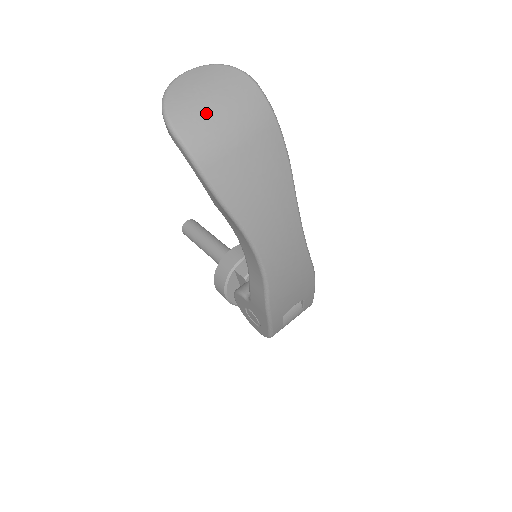
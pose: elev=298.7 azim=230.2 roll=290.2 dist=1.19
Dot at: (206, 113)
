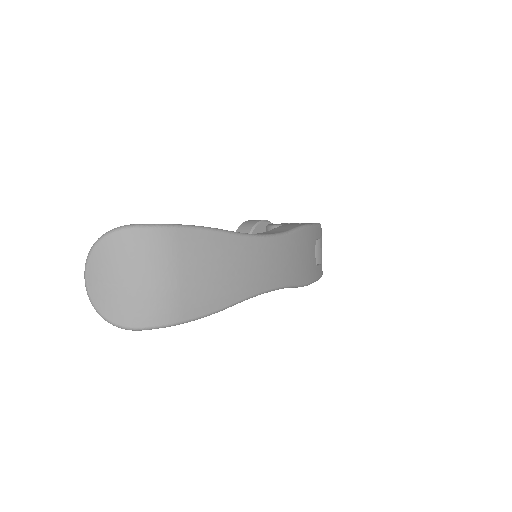
Dot at: (136, 294)
